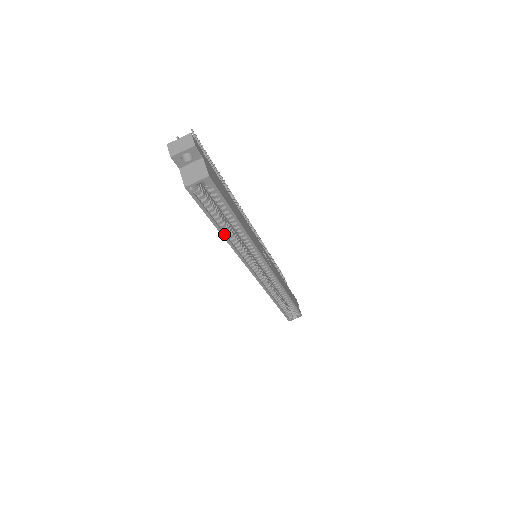
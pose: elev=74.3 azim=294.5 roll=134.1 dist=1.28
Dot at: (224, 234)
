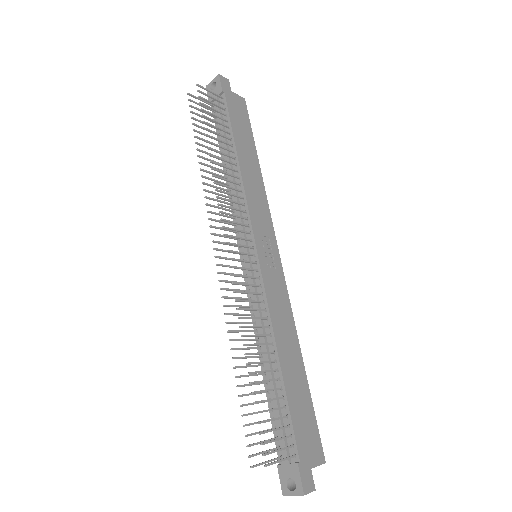
Dot at: occluded
